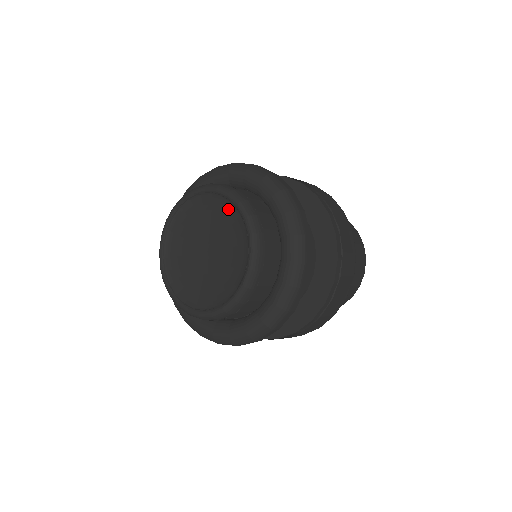
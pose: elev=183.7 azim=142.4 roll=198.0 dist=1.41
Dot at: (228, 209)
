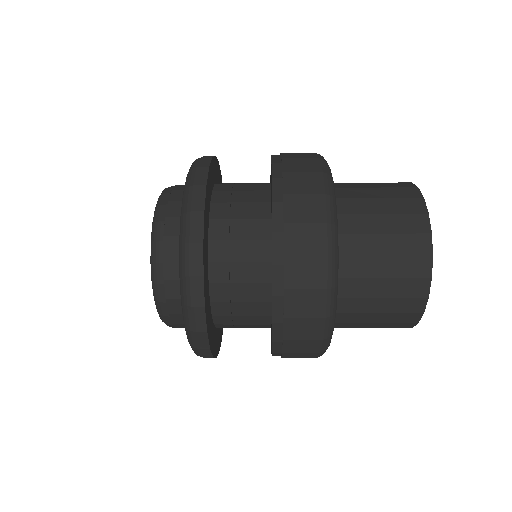
Dot at: occluded
